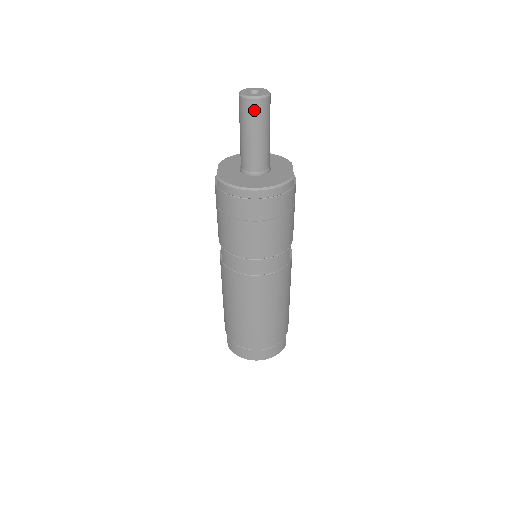
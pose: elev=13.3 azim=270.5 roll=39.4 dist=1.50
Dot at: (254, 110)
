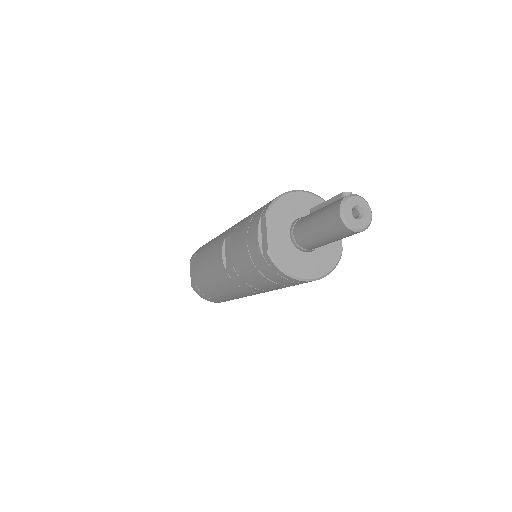
Dot at: (349, 235)
